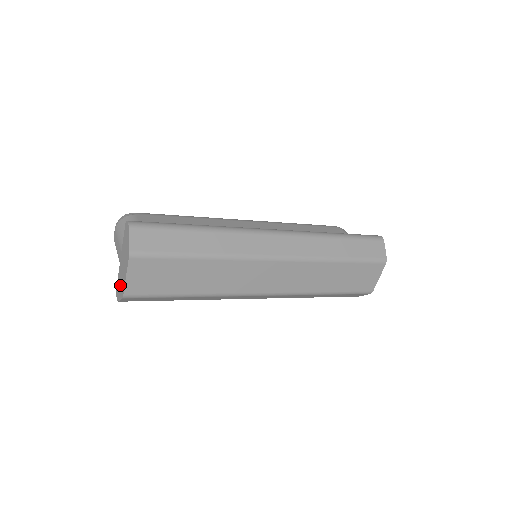
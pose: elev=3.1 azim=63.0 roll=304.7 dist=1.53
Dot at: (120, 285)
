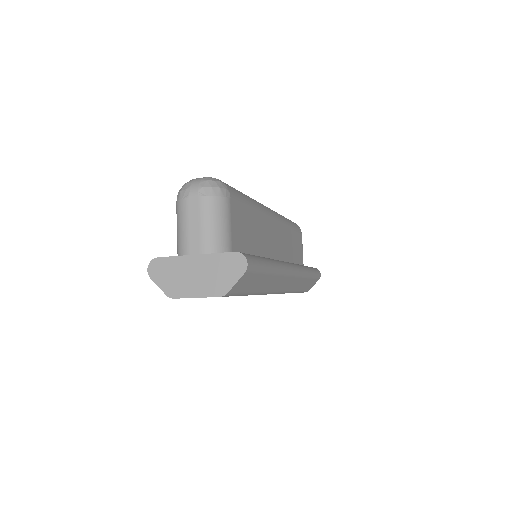
Dot at: (171, 277)
